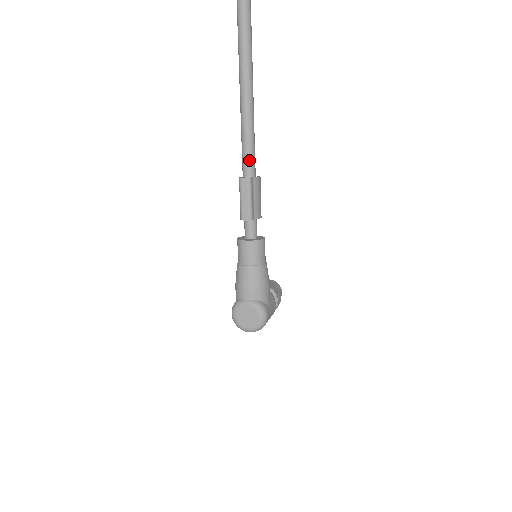
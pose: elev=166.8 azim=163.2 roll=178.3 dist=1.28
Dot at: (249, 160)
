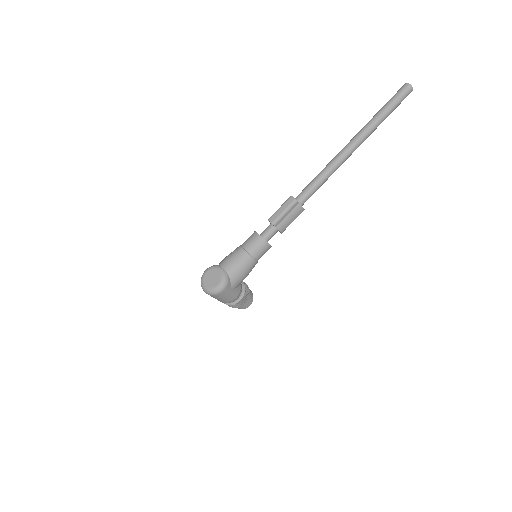
Dot at: (307, 192)
